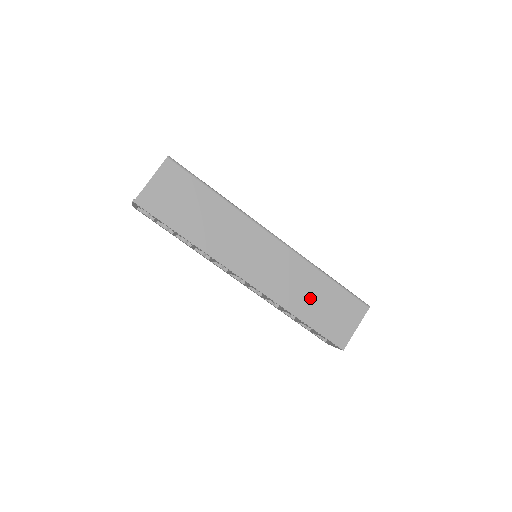
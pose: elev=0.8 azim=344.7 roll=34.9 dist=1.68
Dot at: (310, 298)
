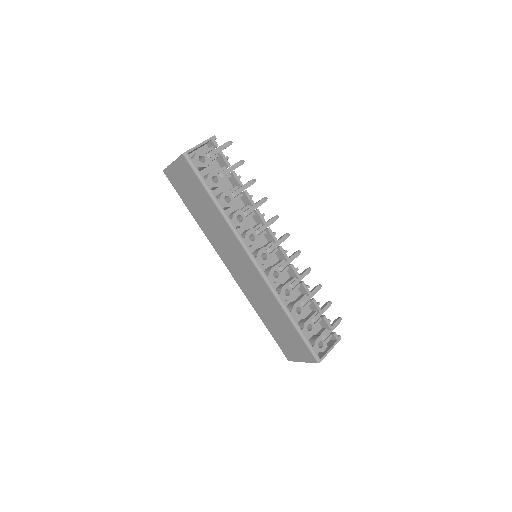
Dot at: (272, 318)
